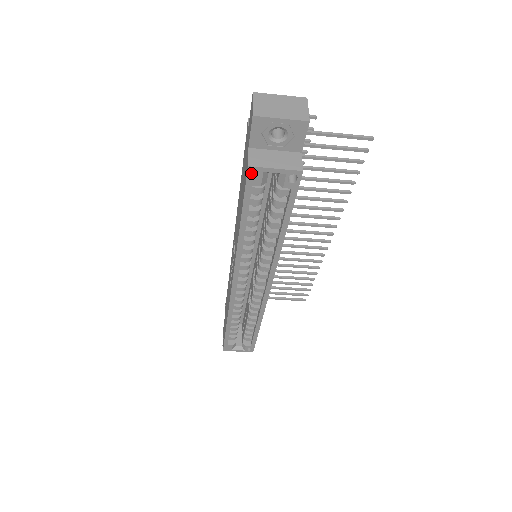
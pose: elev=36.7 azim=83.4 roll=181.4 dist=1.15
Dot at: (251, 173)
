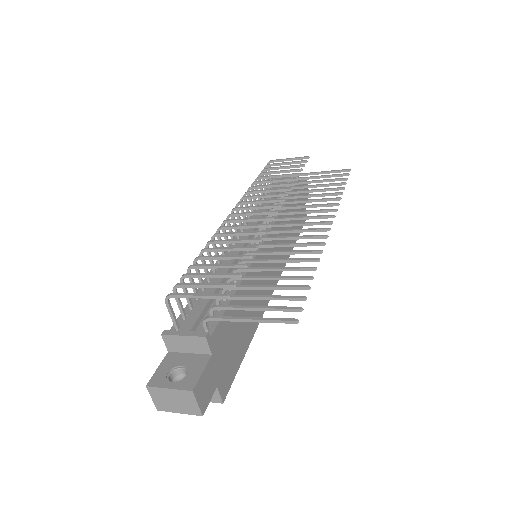
Dot at: occluded
